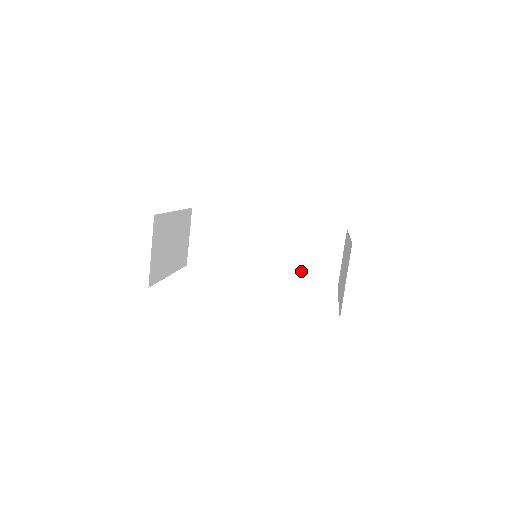
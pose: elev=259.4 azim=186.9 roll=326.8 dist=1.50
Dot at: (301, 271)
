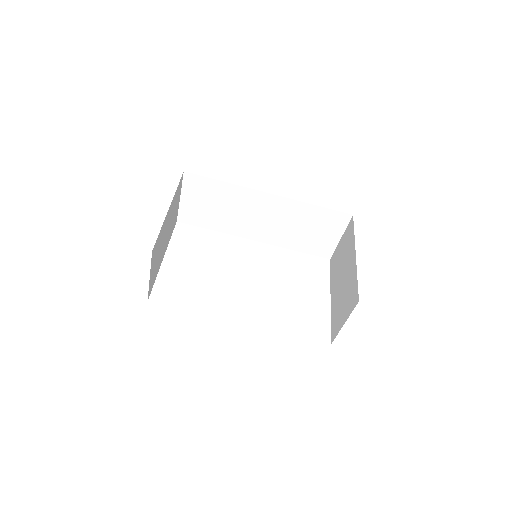
Dot at: (297, 242)
